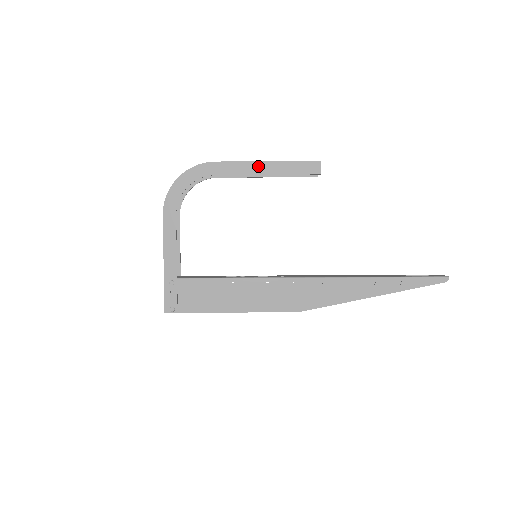
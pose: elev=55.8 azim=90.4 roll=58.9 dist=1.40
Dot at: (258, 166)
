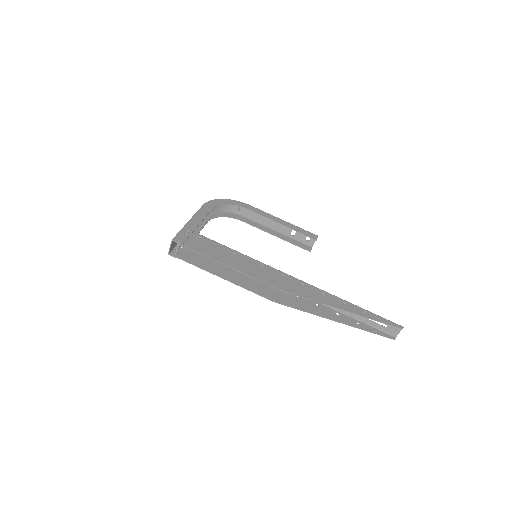
Dot at: (277, 219)
